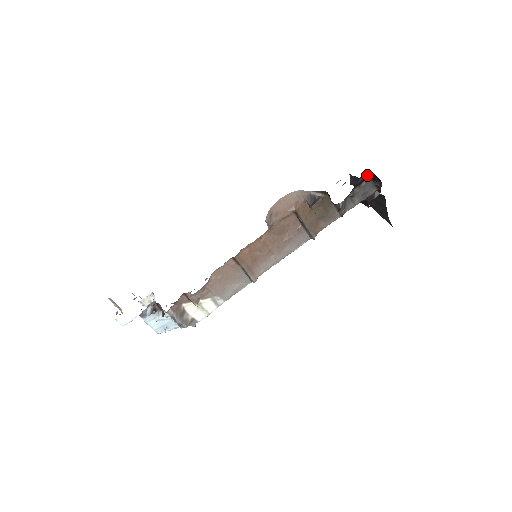
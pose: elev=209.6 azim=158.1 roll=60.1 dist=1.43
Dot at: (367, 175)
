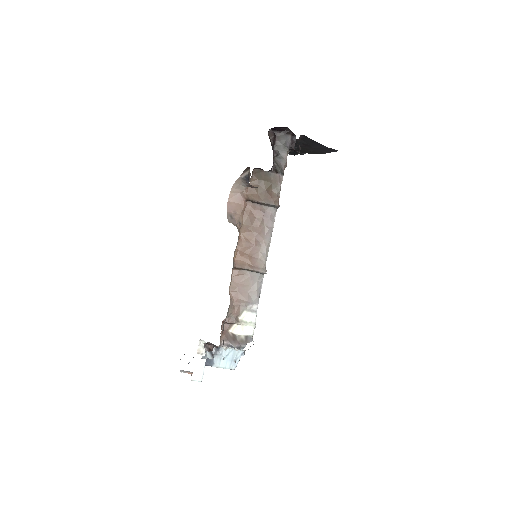
Dot at: (274, 133)
